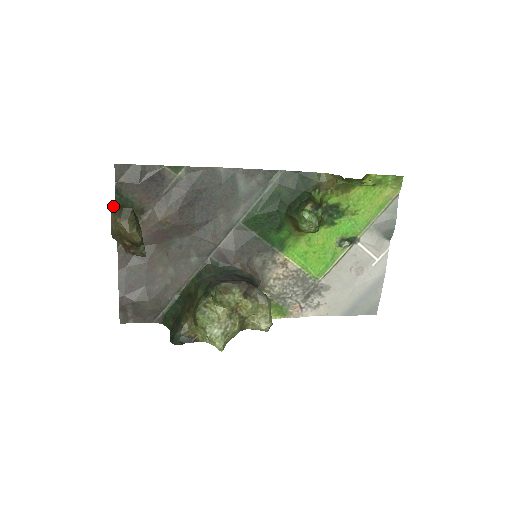
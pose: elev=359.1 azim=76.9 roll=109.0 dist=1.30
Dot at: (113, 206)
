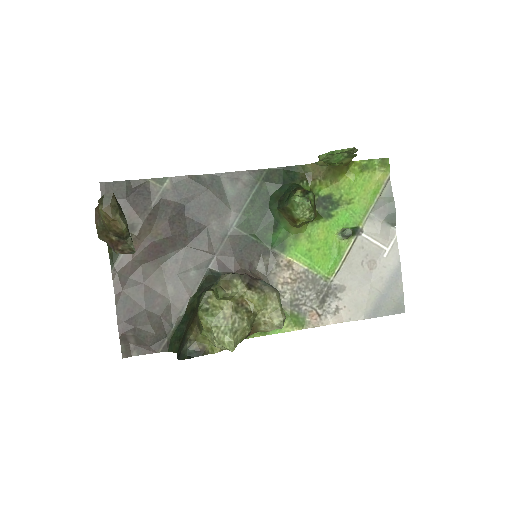
Dot at: occluded
